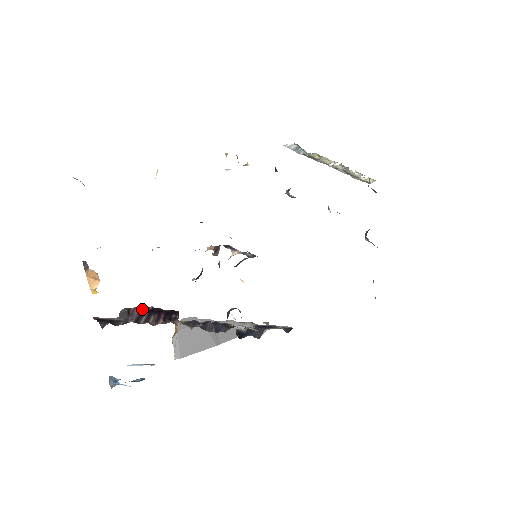
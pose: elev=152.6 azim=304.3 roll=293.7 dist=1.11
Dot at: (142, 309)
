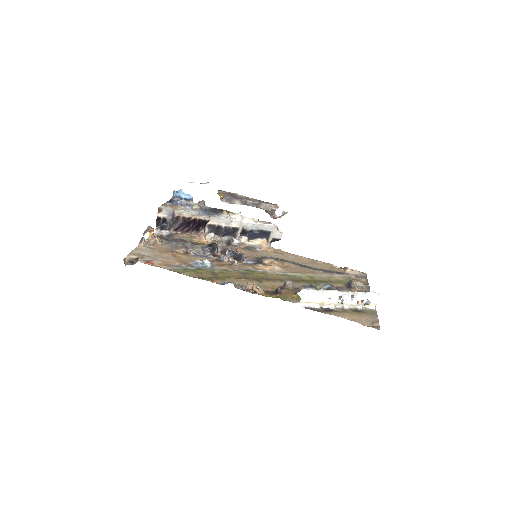
Dot at: (185, 220)
